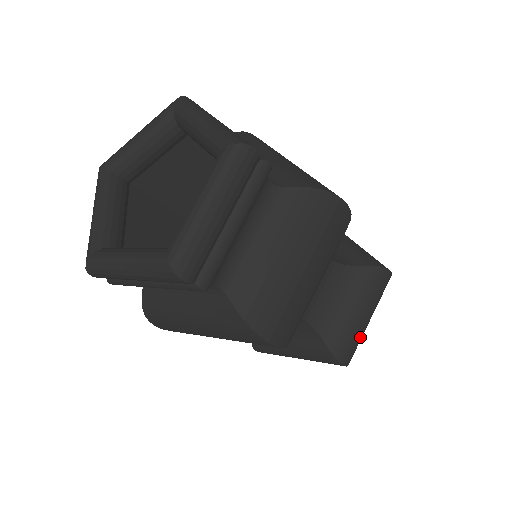
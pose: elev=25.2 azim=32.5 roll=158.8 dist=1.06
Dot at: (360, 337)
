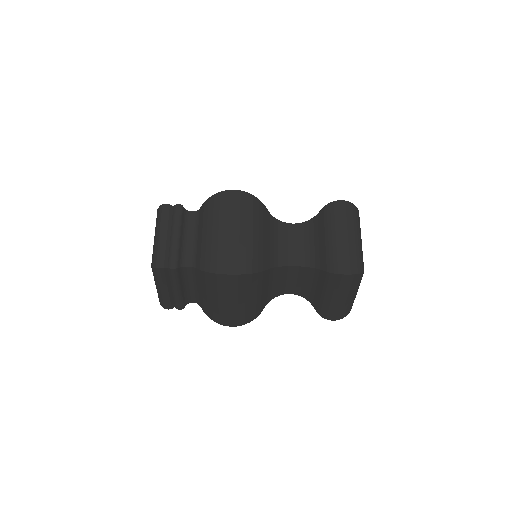
Dot at: (349, 251)
